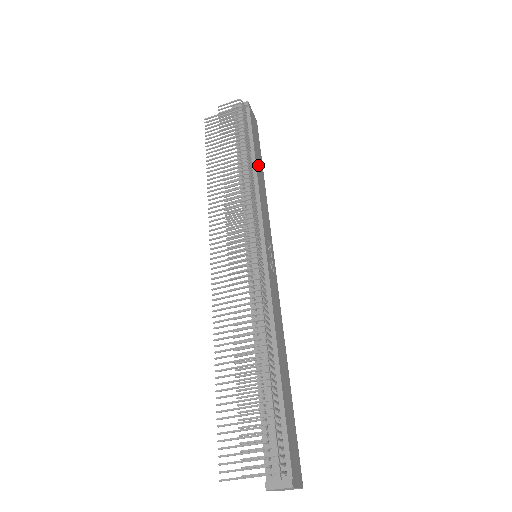
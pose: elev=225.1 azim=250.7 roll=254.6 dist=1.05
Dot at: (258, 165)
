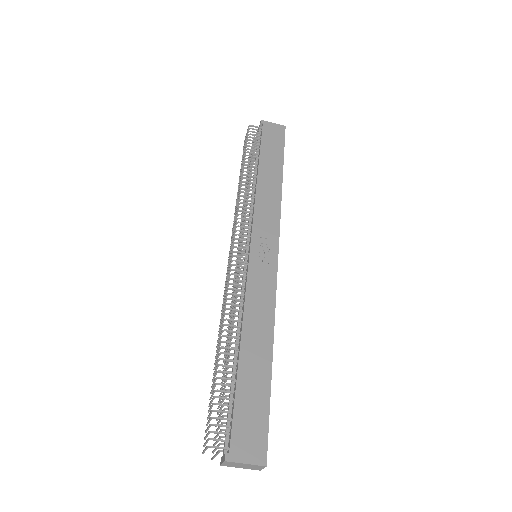
Dot at: (266, 171)
